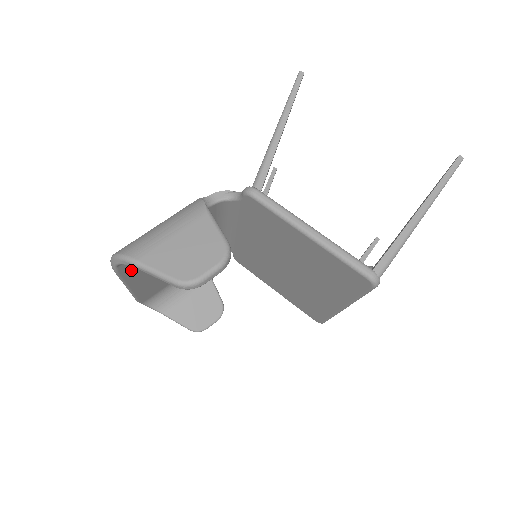
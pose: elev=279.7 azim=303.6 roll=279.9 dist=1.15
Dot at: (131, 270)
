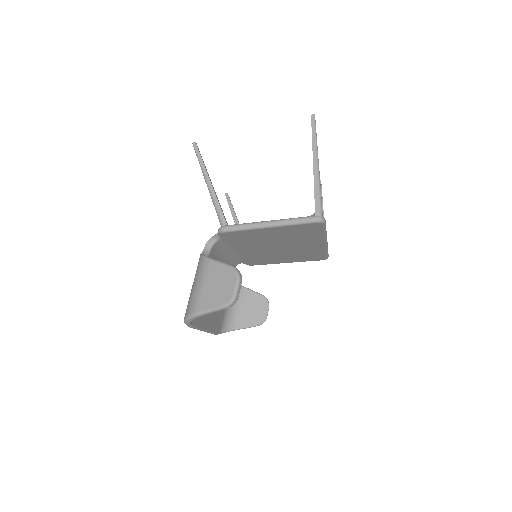
Dot at: (199, 320)
